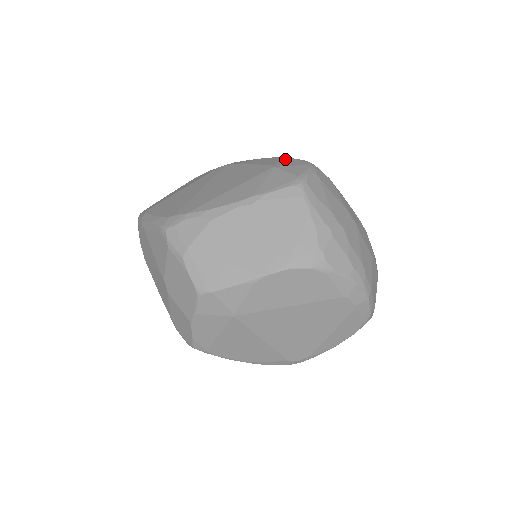
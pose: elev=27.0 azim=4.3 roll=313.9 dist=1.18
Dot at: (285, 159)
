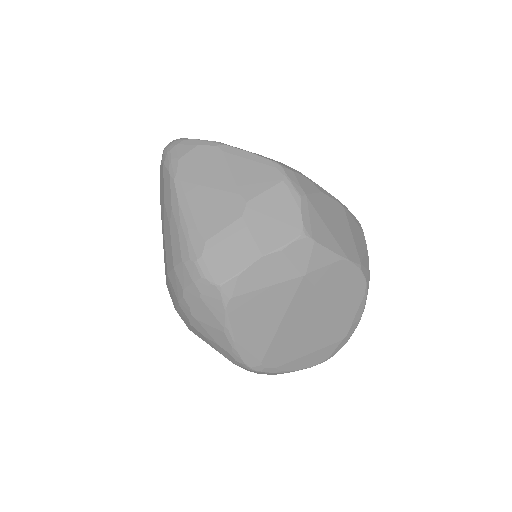
Dot at: occluded
